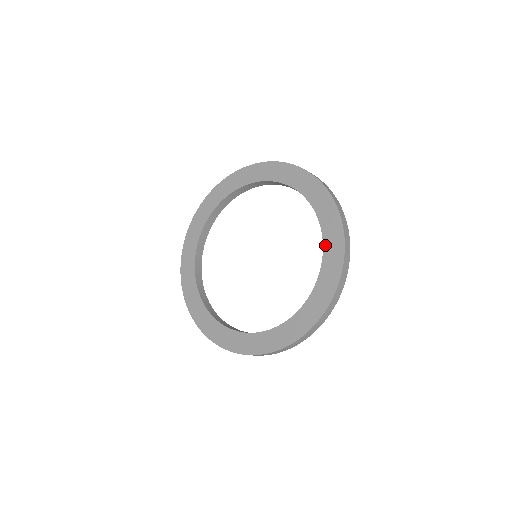
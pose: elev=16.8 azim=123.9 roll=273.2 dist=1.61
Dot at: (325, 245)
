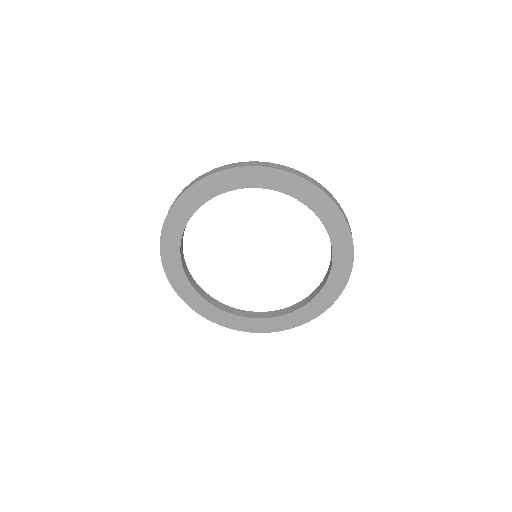
Dot at: (334, 265)
